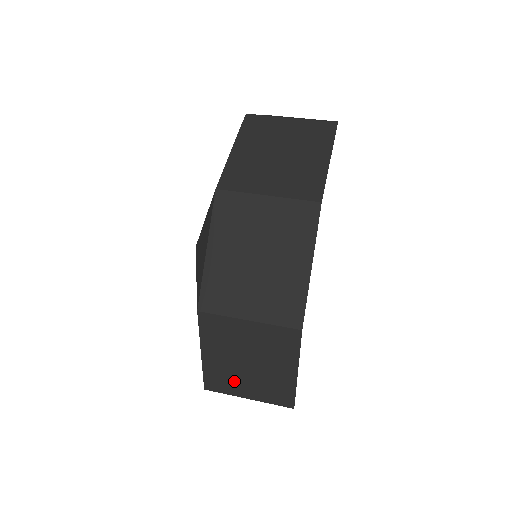
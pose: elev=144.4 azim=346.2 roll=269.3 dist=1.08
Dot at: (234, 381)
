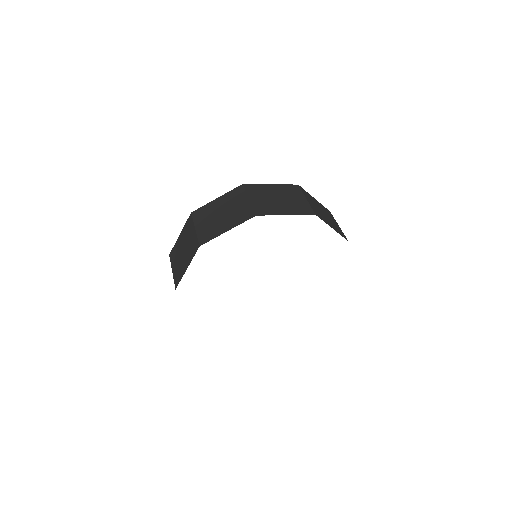
Dot at: occluded
